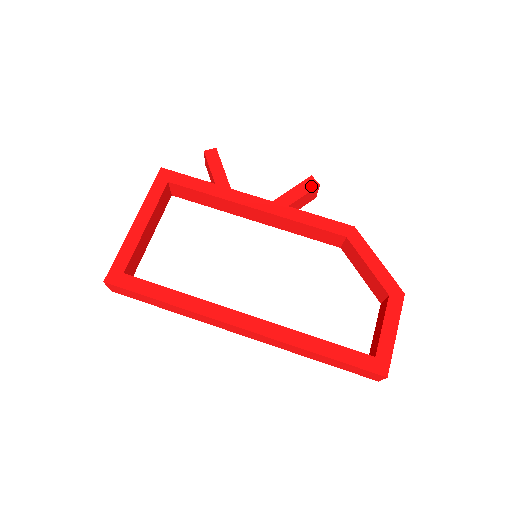
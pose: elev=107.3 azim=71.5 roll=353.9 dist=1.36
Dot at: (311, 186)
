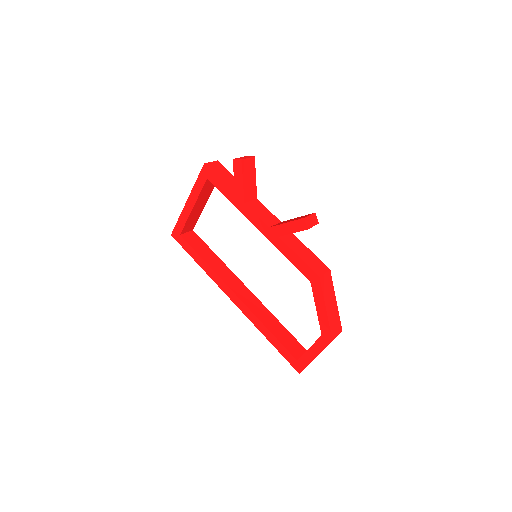
Dot at: (300, 228)
